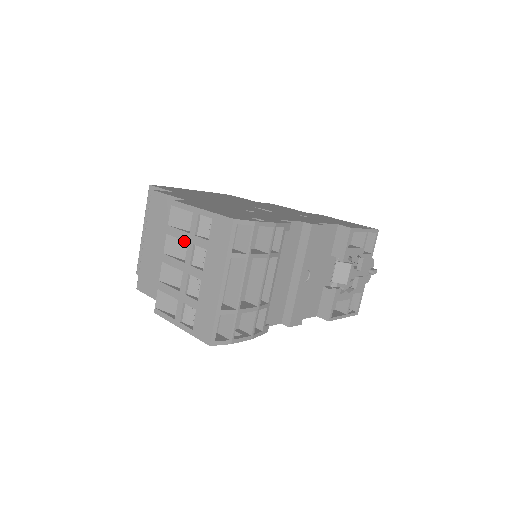
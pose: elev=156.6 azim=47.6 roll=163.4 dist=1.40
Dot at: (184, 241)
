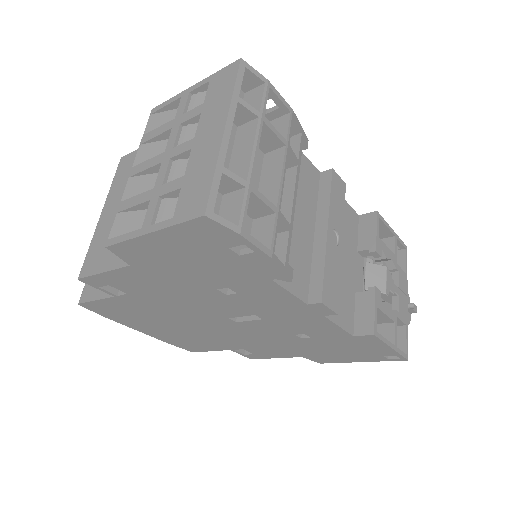
Dot at: (165, 142)
